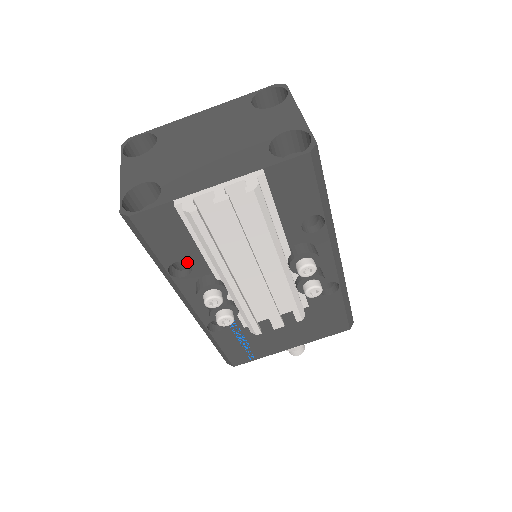
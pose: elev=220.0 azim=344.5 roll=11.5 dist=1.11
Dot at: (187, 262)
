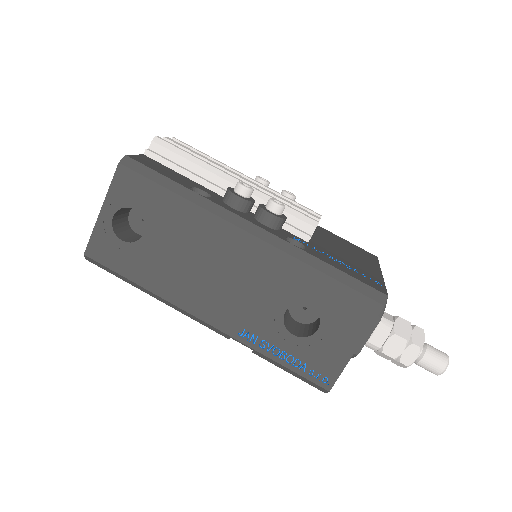
Dot at: (198, 188)
